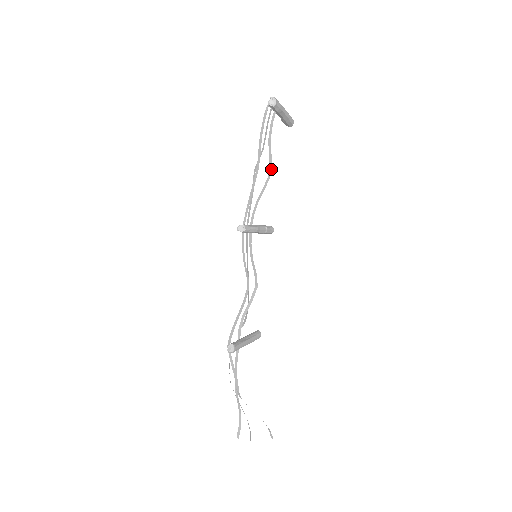
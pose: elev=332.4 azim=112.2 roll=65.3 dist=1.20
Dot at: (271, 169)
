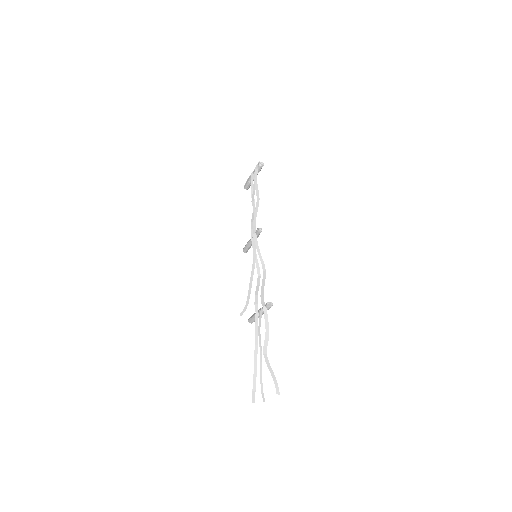
Dot at: occluded
